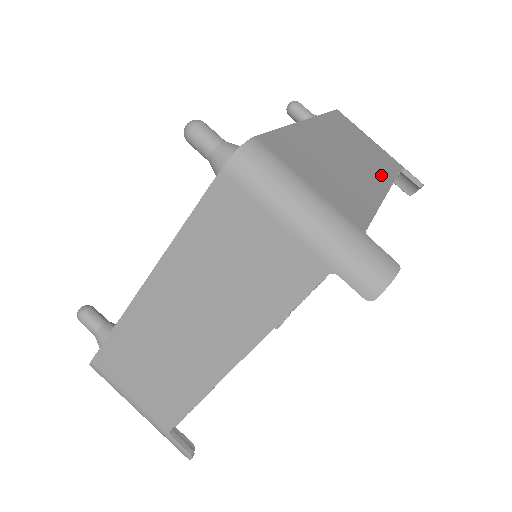
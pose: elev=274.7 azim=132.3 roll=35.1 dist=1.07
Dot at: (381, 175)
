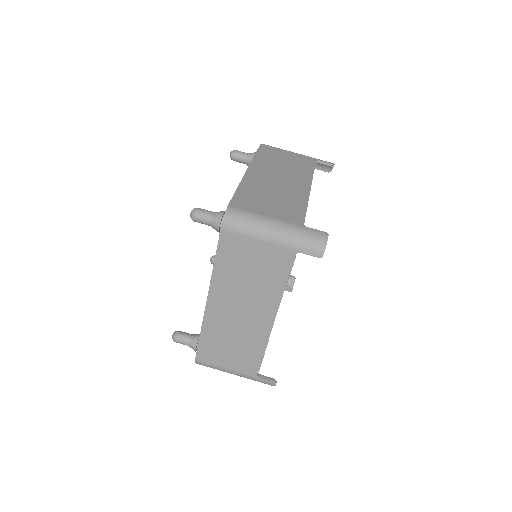
Dot at: (303, 178)
